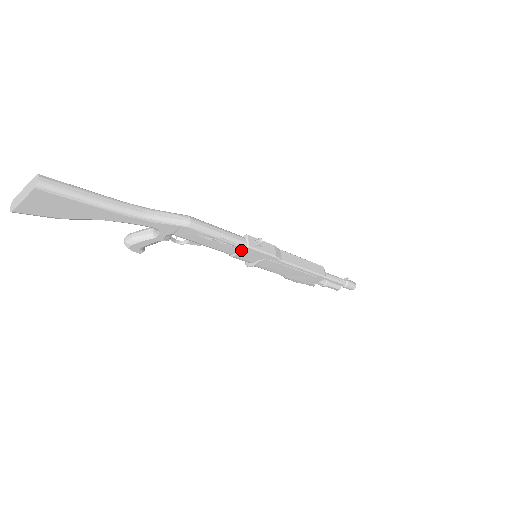
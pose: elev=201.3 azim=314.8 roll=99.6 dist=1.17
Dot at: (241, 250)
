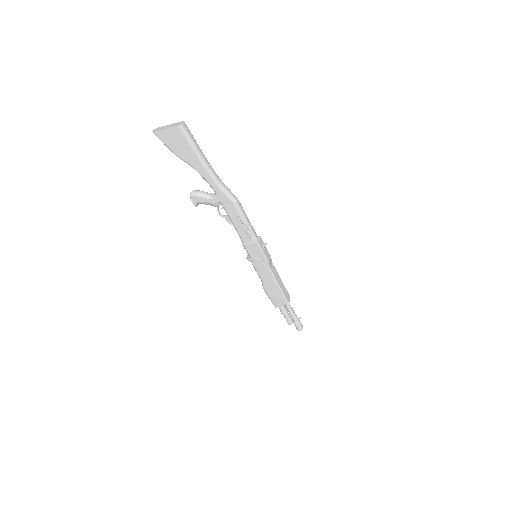
Dot at: (251, 242)
